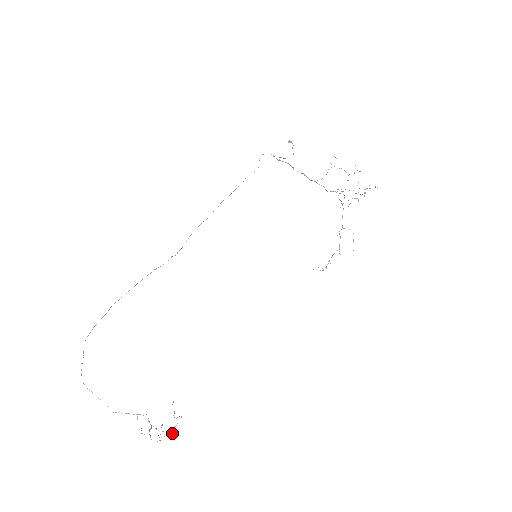
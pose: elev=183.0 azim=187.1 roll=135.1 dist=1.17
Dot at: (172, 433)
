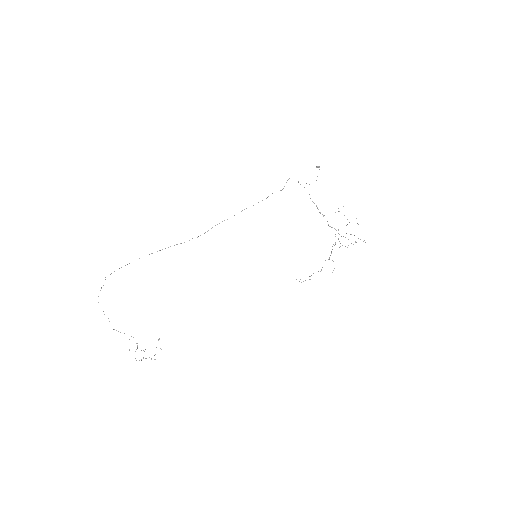
Dot at: (151, 359)
